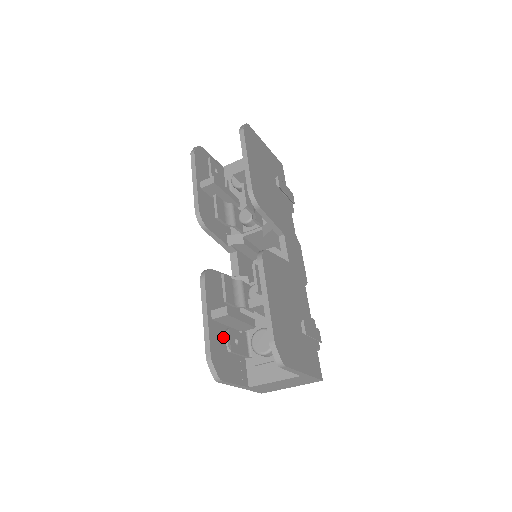
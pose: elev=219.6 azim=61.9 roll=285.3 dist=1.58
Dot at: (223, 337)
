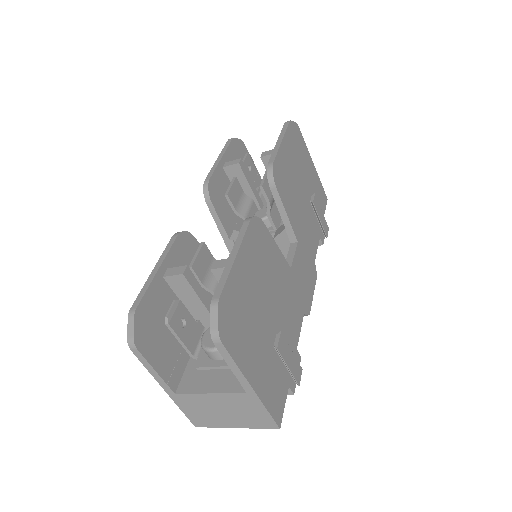
Dot at: occluded
